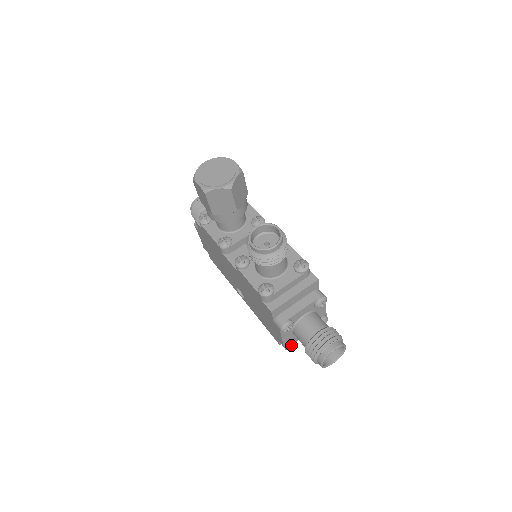
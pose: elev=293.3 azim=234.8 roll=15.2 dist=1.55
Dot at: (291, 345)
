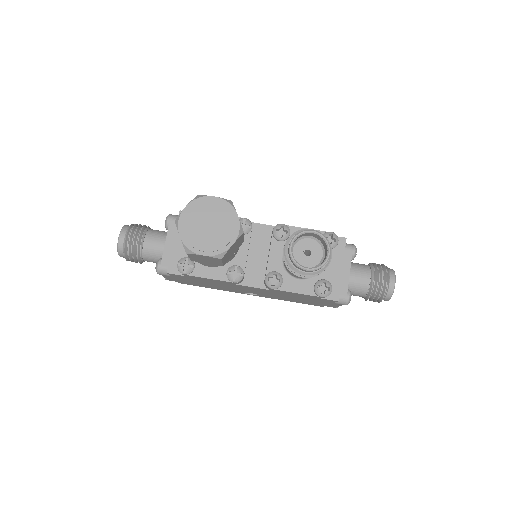
Dot at: occluded
